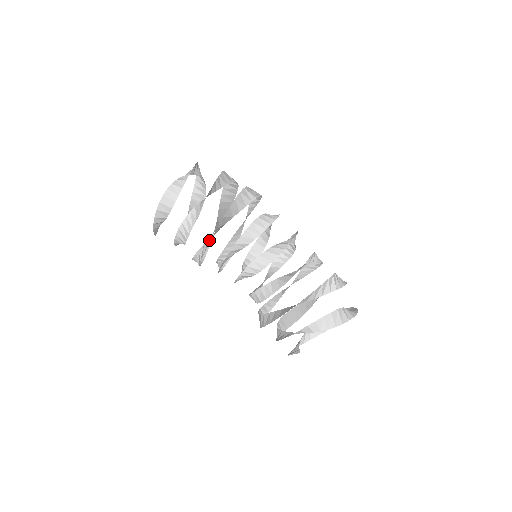
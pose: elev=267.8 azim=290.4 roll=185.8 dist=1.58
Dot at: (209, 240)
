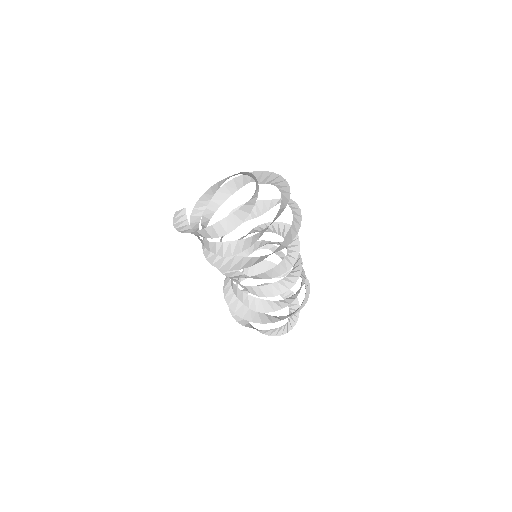
Dot at: occluded
